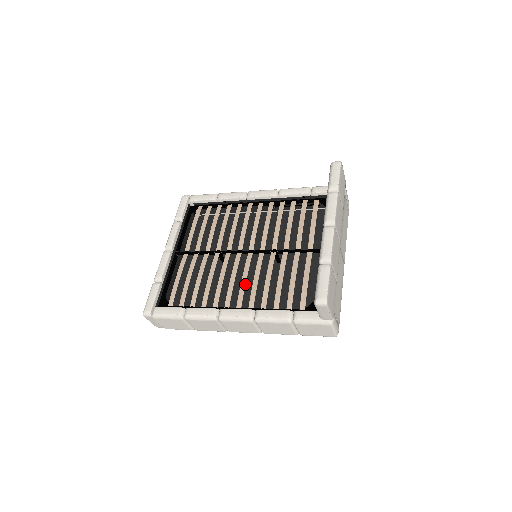
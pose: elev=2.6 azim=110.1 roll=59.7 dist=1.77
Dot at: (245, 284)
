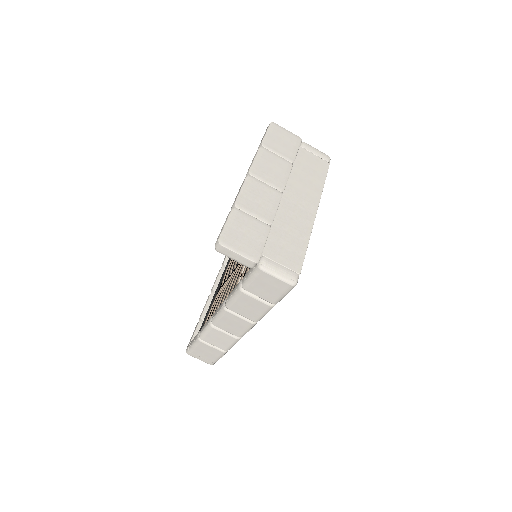
Dot at: (234, 282)
